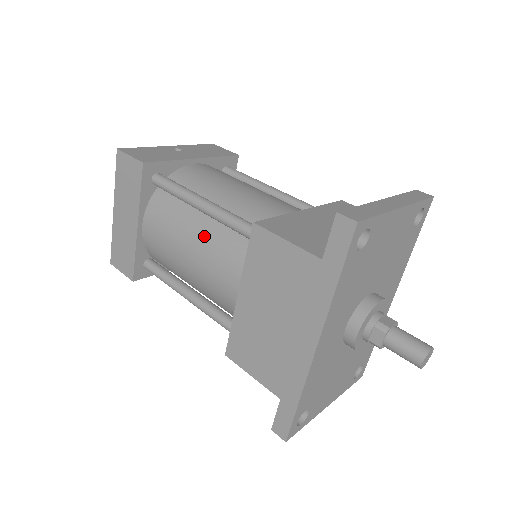
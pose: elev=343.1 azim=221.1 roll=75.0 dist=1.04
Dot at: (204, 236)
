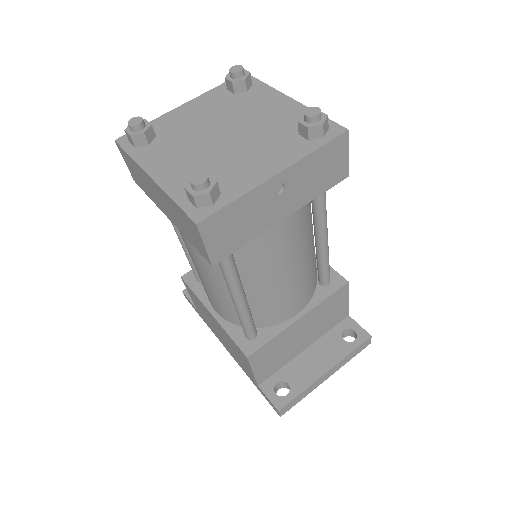
Dot at: (219, 290)
